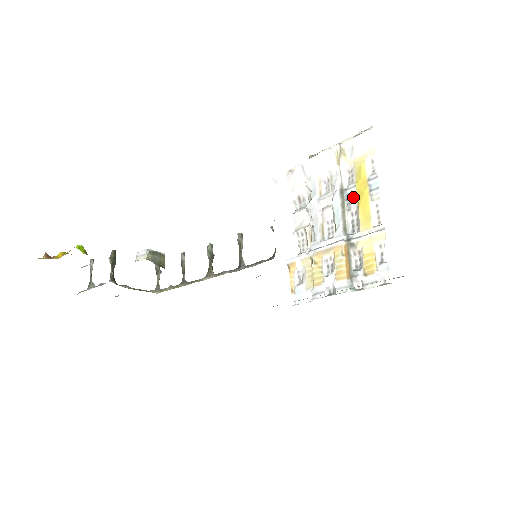
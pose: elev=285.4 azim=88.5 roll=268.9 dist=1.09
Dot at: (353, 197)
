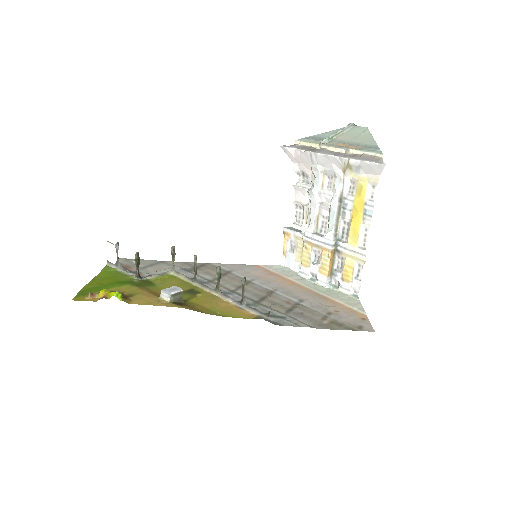
Dot at: (349, 209)
